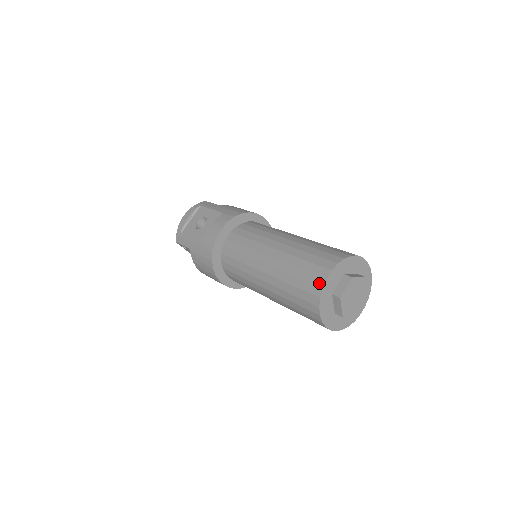
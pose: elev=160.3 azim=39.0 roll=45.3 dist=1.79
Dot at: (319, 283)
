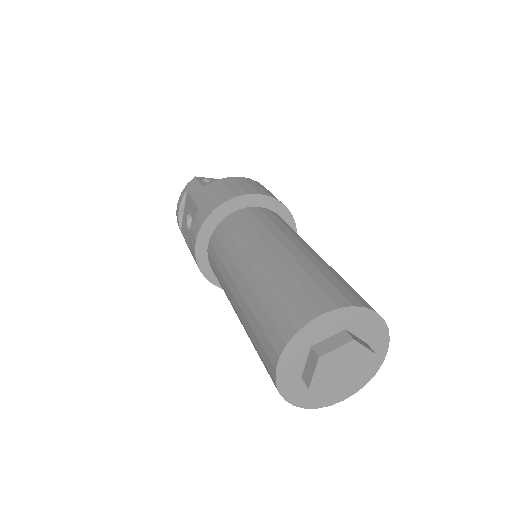
Dot at: (271, 372)
